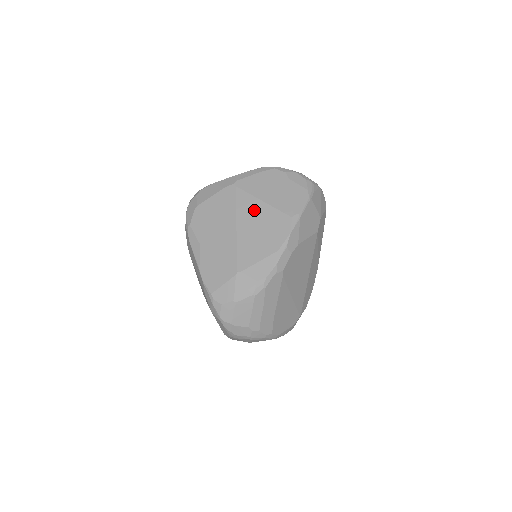
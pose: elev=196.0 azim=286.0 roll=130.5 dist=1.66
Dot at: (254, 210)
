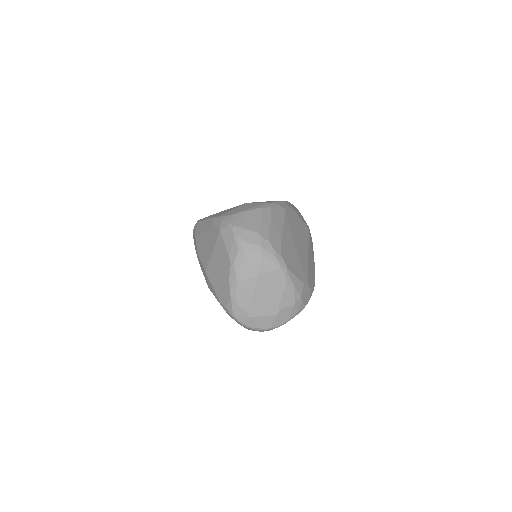
Dot at: occluded
